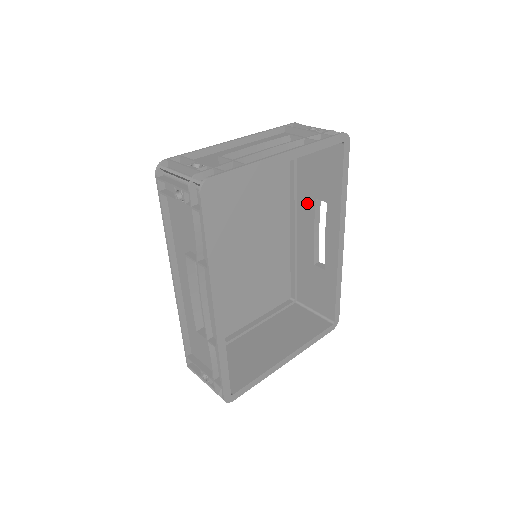
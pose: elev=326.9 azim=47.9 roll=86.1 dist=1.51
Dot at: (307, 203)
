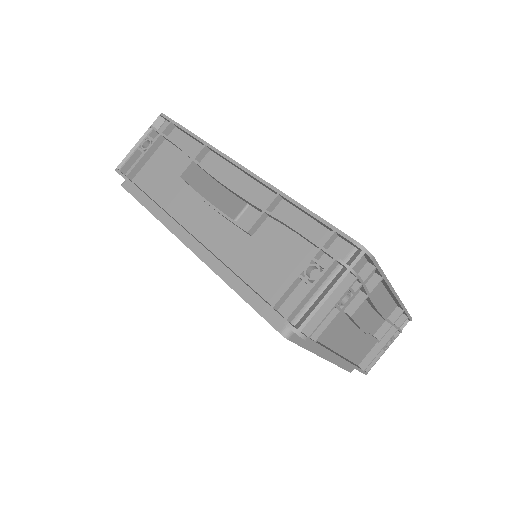
Dot at: occluded
